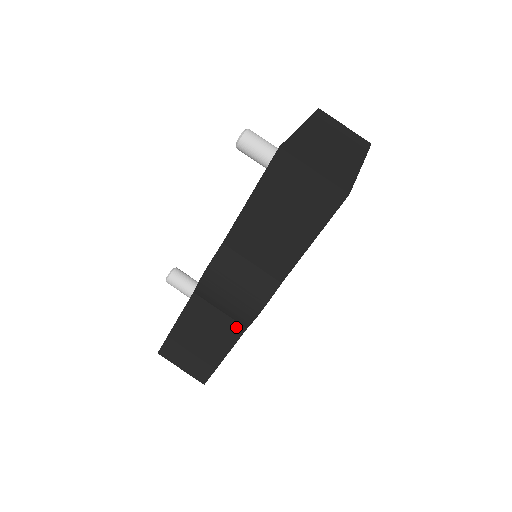
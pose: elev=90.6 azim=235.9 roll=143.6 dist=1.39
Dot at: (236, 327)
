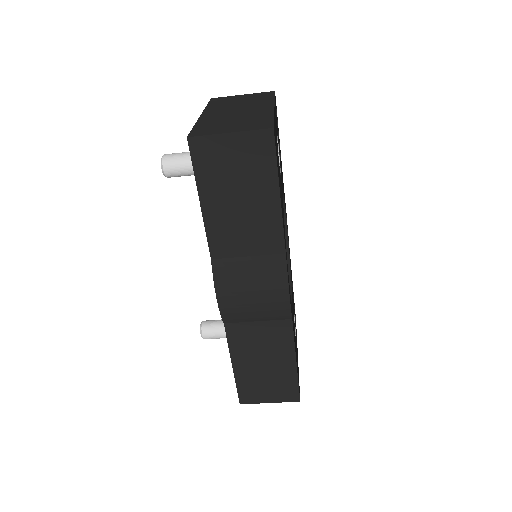
Dot at: (282, 325)
